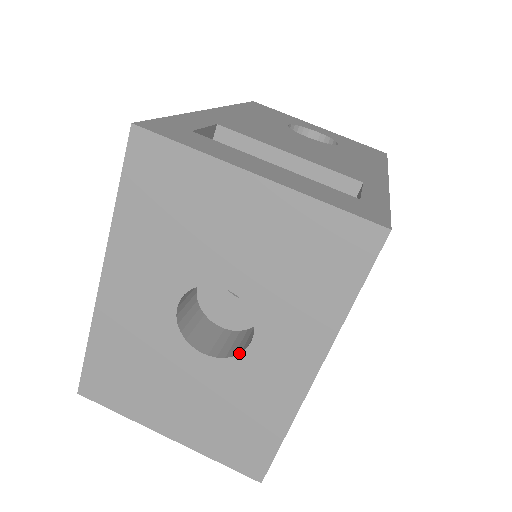
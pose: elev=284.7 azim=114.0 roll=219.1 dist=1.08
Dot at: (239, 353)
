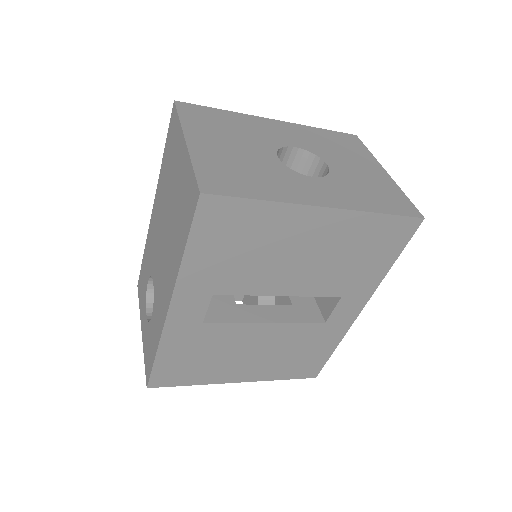
Dot at: (297, 172)
